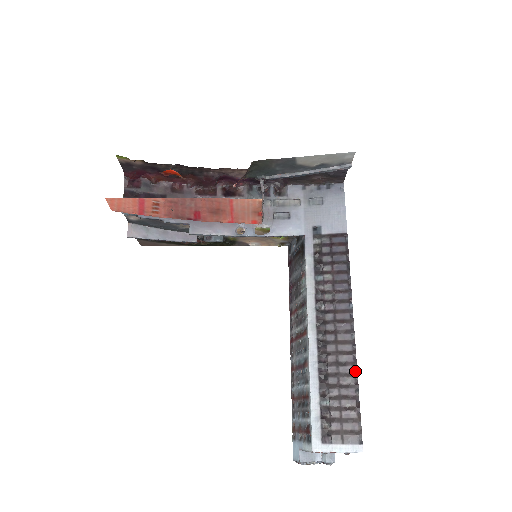
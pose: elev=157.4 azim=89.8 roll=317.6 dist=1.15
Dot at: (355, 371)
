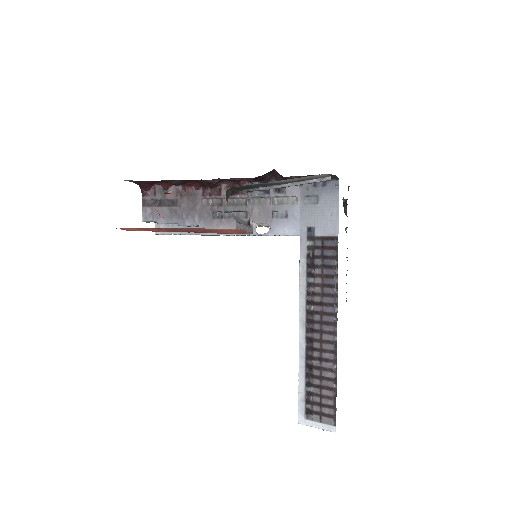
Dot at: (335, 368)
